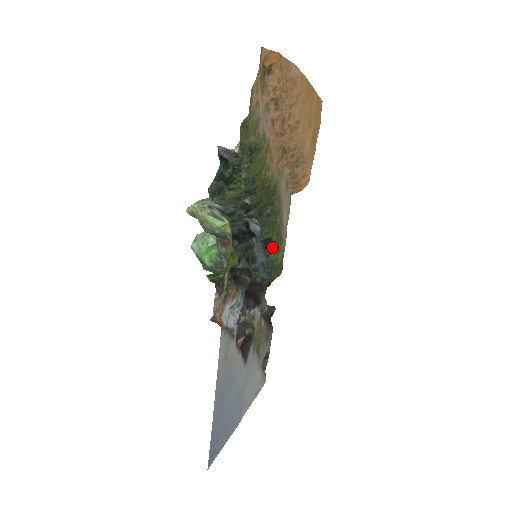
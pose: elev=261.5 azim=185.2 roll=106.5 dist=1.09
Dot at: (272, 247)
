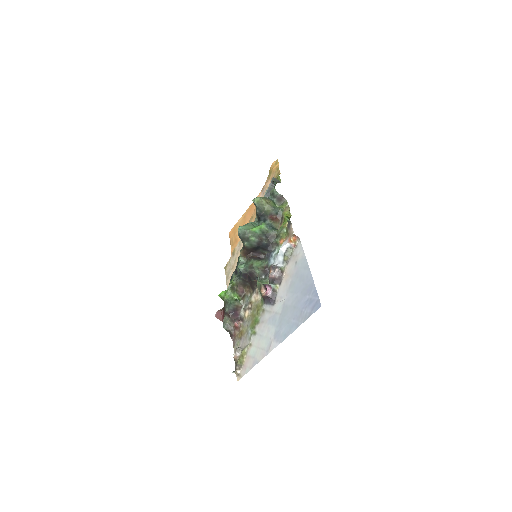
Dot at: occluded
